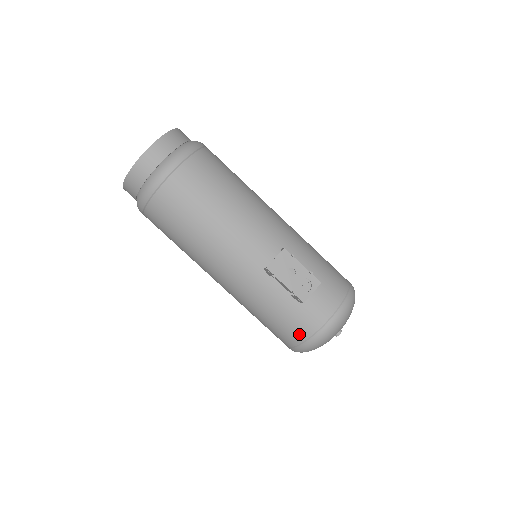
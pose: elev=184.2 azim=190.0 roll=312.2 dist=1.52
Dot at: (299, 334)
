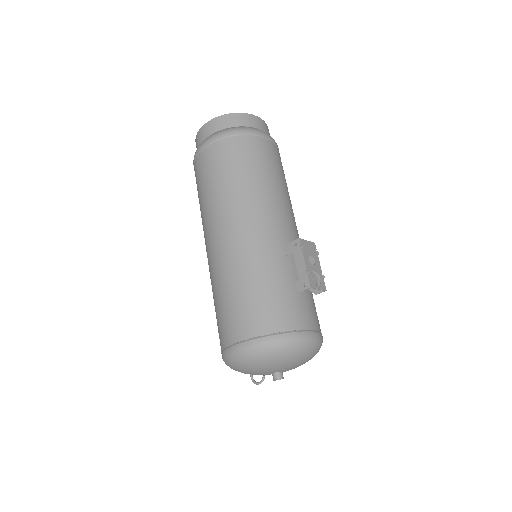
Dot at: (275, 322)
